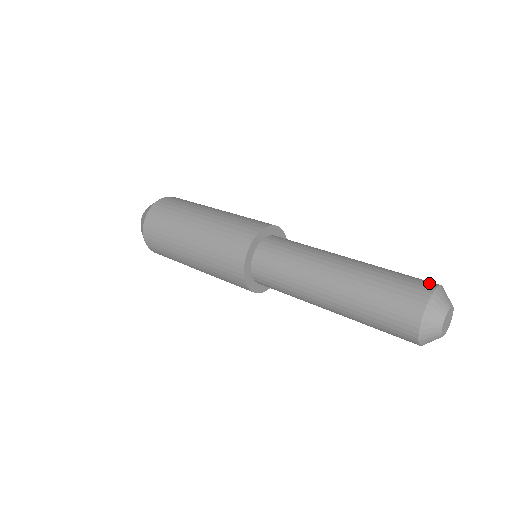
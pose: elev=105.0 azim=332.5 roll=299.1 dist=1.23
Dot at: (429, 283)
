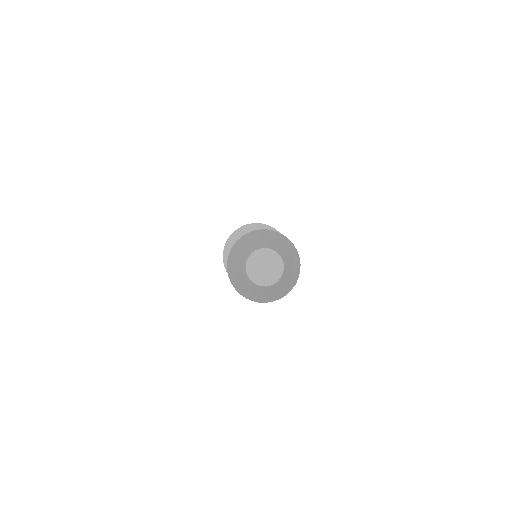
Dot at: occluded
